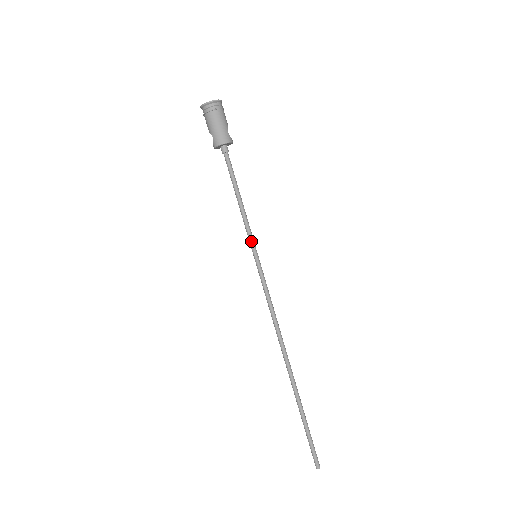
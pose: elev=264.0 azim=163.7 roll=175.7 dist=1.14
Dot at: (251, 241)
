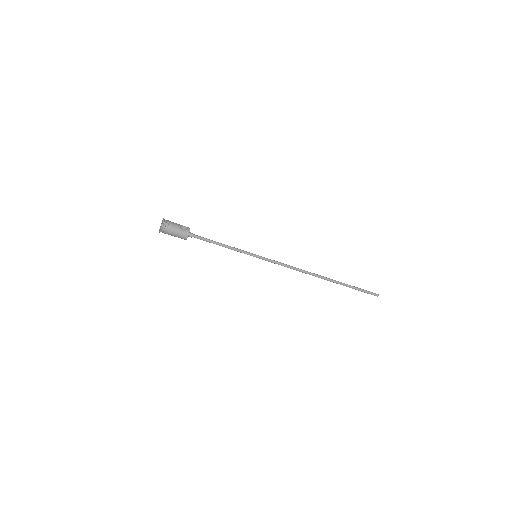
Dot at: (247, 254)
